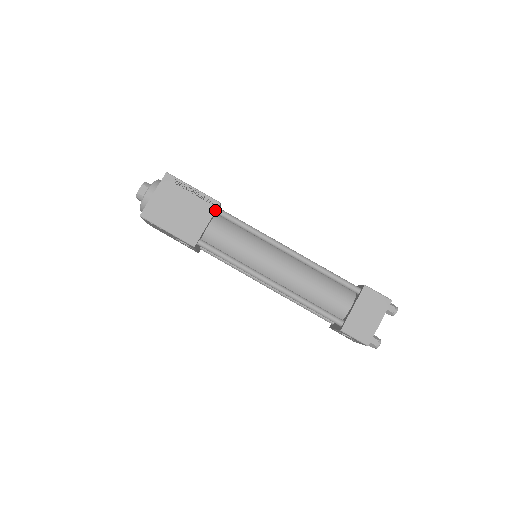
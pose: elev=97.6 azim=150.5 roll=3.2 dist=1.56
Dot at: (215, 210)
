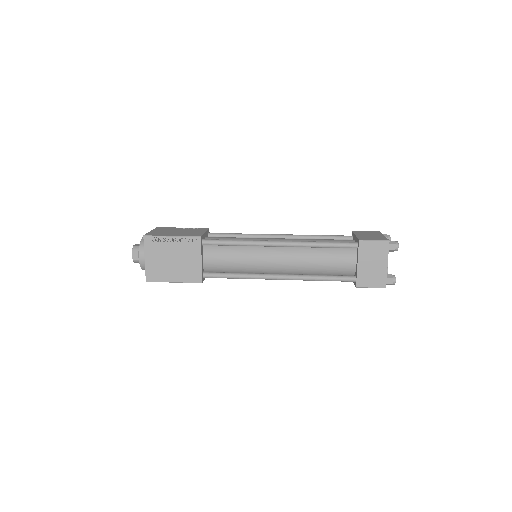
Dot at: (200, 245)
